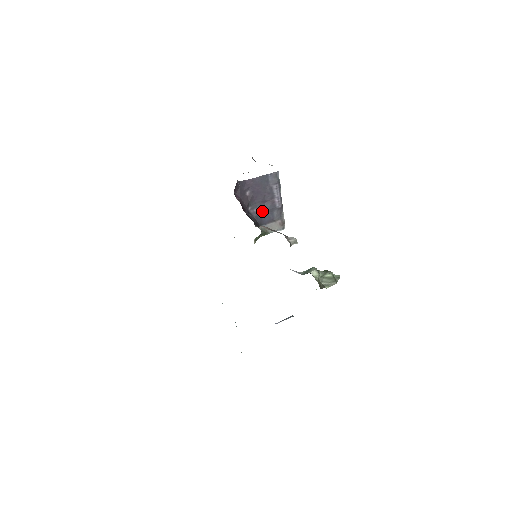
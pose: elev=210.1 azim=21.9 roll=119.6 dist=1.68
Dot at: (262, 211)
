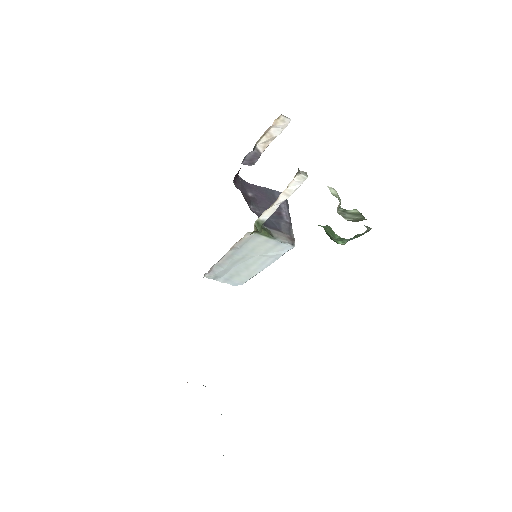
Dot at: occluded
